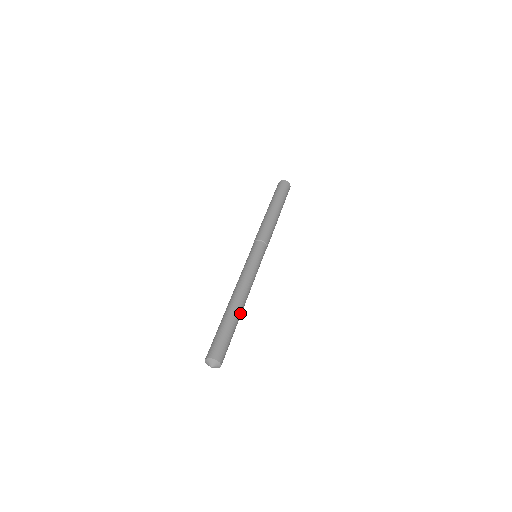
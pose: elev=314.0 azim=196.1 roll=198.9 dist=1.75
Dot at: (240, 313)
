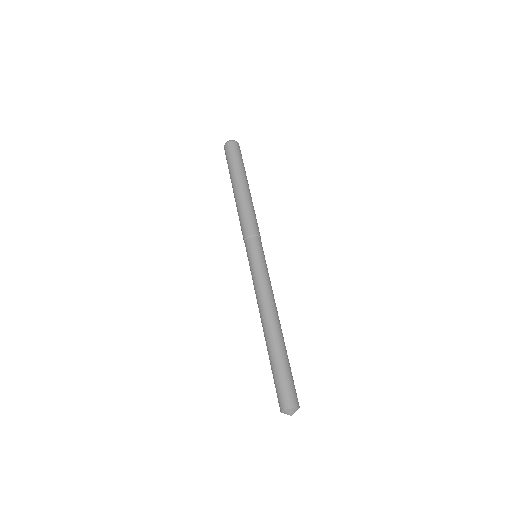
Dot at: (280, 336)
